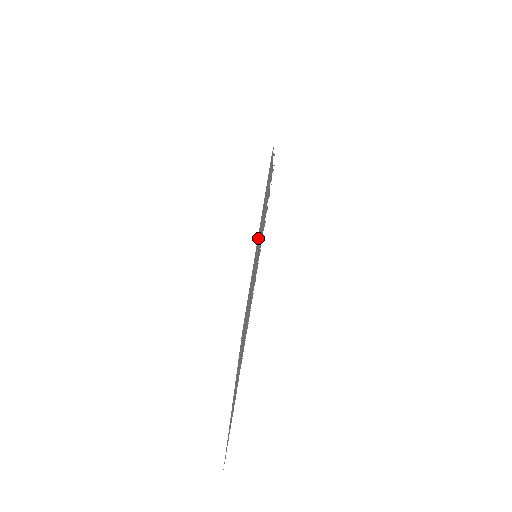
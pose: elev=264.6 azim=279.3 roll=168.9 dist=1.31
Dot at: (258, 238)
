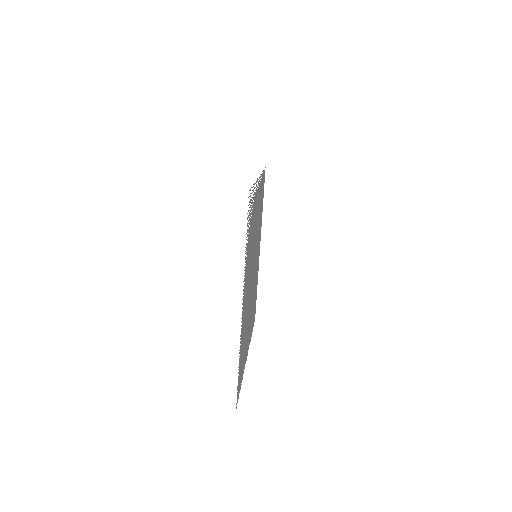
Dot at: occluded
